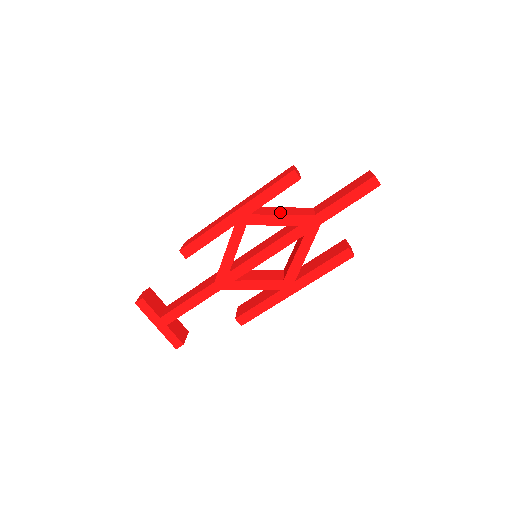
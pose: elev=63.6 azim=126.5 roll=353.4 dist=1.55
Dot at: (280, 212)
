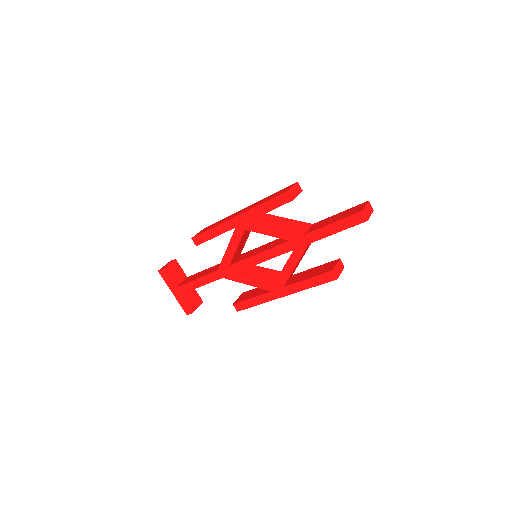
Dot at: (276, 224)
